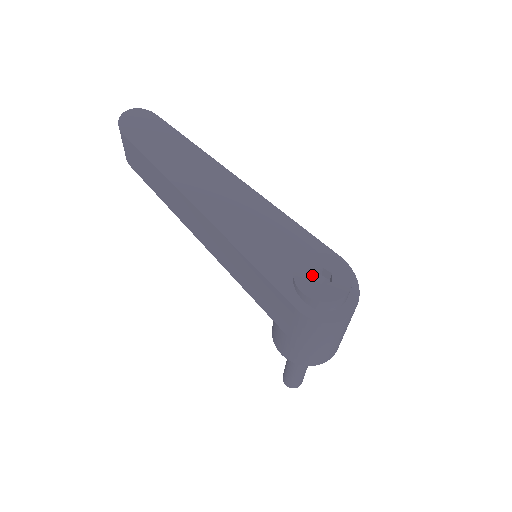
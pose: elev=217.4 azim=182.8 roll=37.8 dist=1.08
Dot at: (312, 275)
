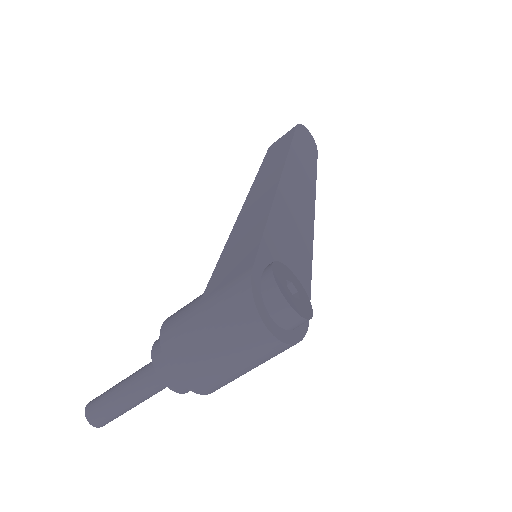
Dot at: (288, 279)
